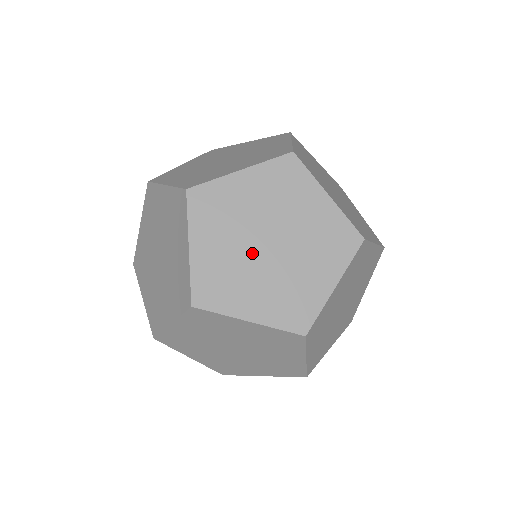
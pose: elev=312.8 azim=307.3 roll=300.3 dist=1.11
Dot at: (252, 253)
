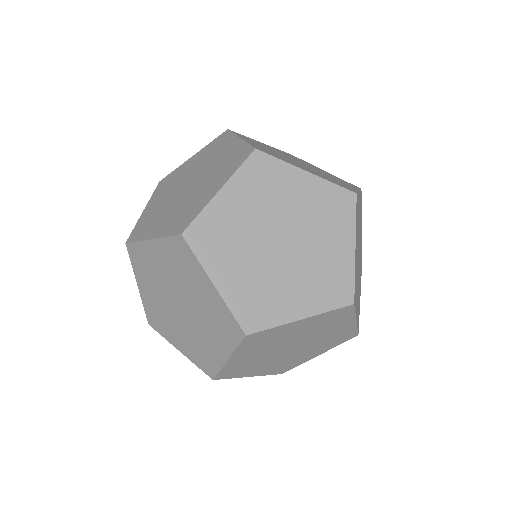
Dot at: (271, 259)
